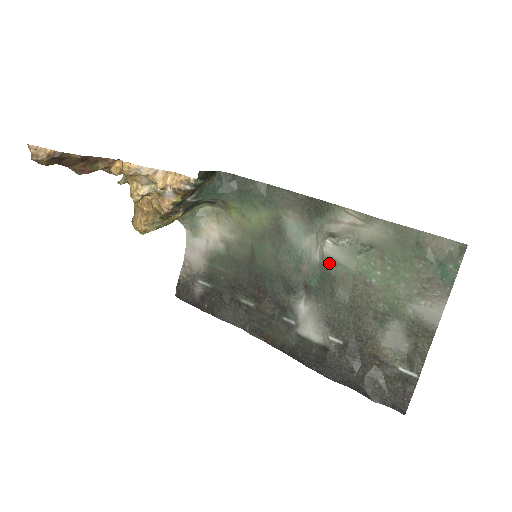
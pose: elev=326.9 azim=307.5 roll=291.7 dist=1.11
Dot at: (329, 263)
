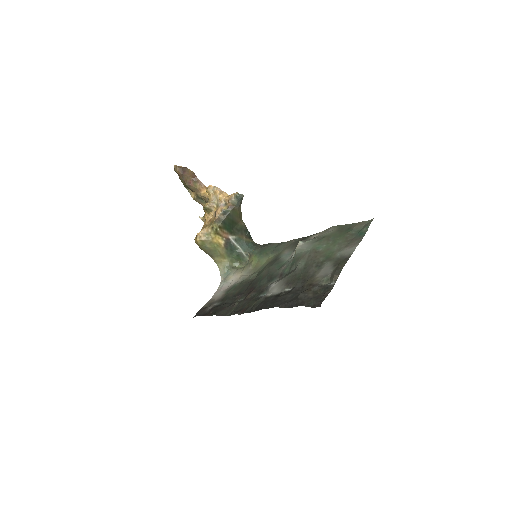
Dot at: (298, 253)
